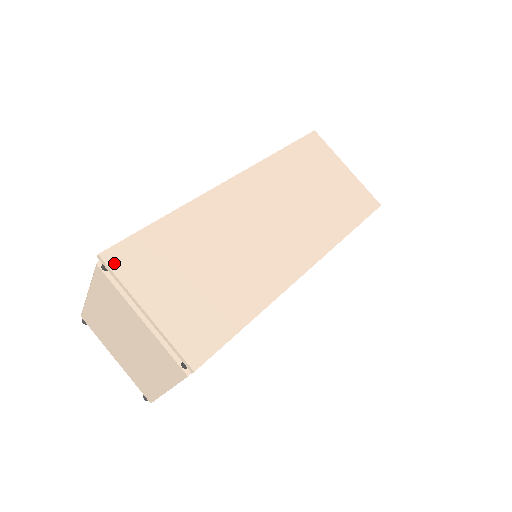
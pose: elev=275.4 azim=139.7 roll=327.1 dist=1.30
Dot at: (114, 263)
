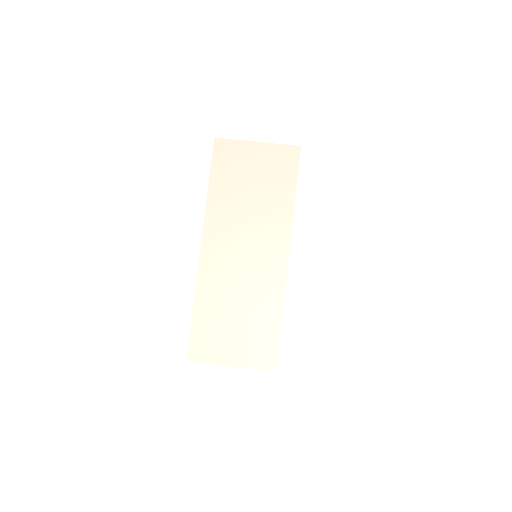
Dot at: (196, 358)
